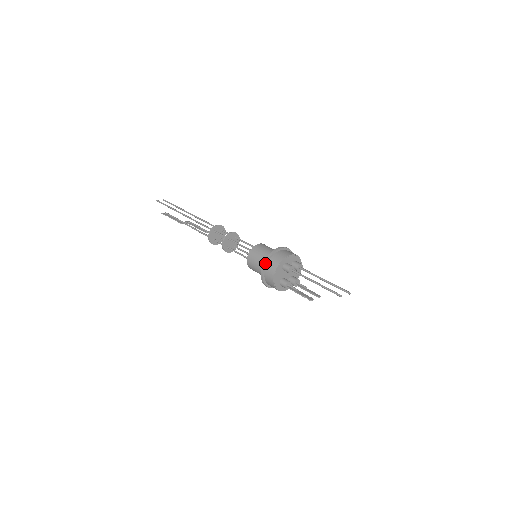
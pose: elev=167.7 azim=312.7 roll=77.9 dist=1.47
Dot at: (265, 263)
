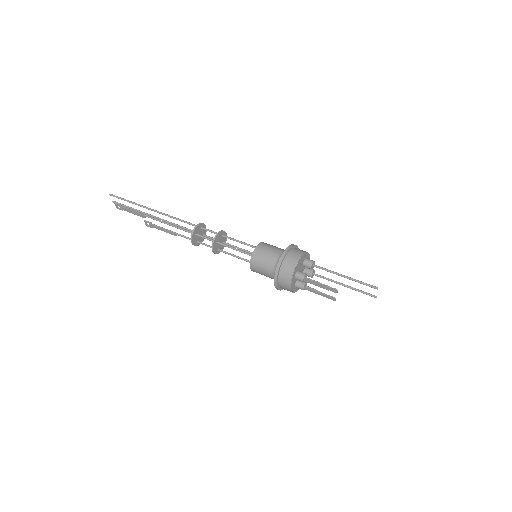
Dot at: (291, 246)
